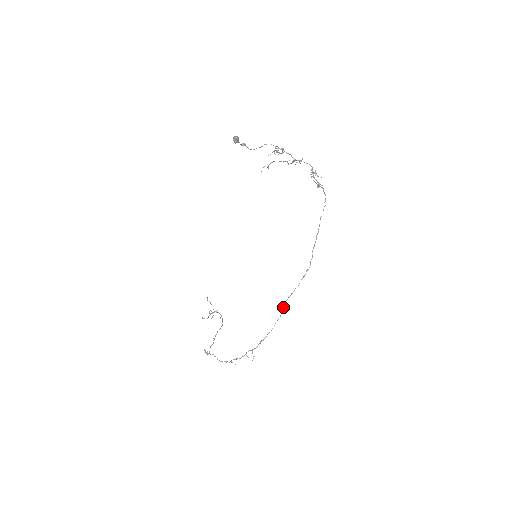
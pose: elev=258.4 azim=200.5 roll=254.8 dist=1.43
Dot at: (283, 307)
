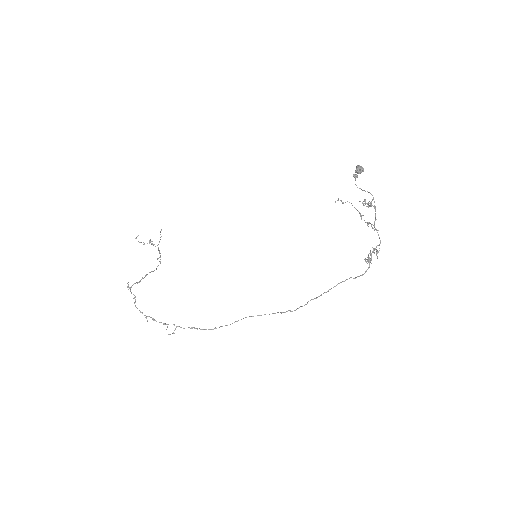
Dot at: occluded
